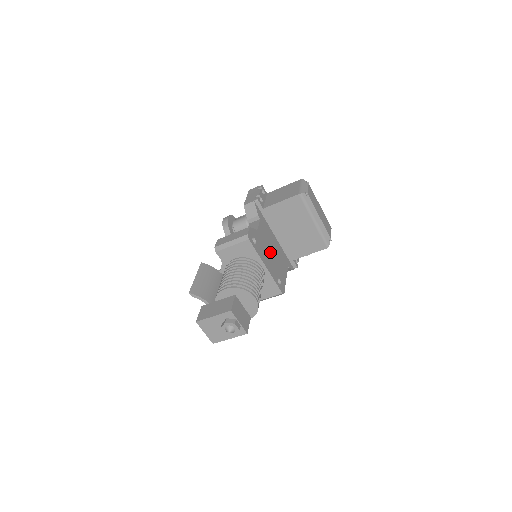
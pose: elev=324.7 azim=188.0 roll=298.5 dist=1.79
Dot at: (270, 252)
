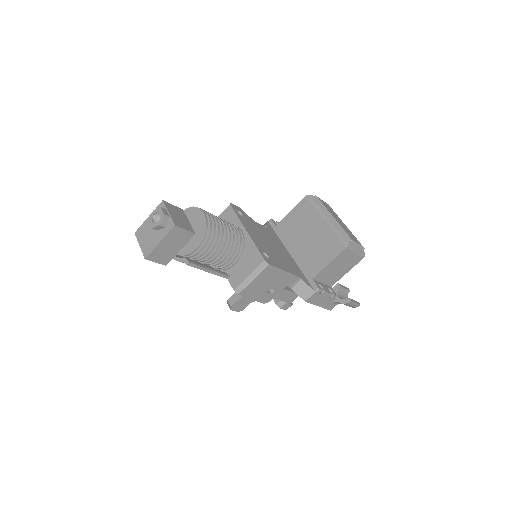
Dot at: (267, 241)
